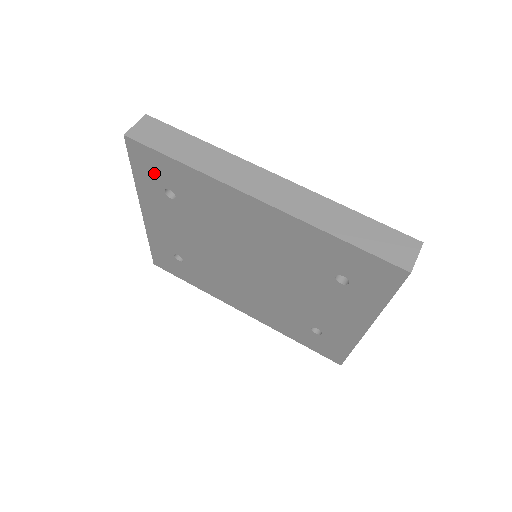
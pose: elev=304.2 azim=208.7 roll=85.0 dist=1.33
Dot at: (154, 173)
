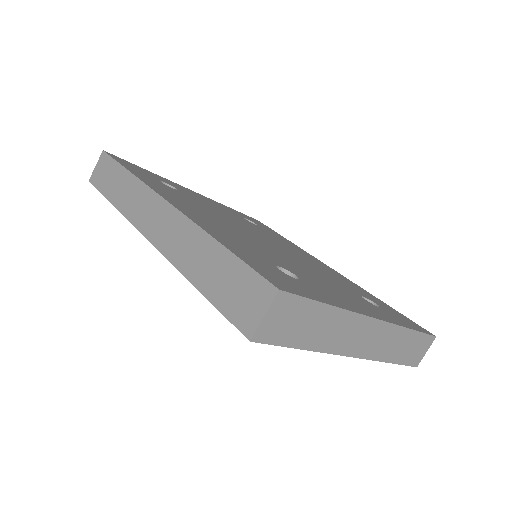
Dot at: occluded
